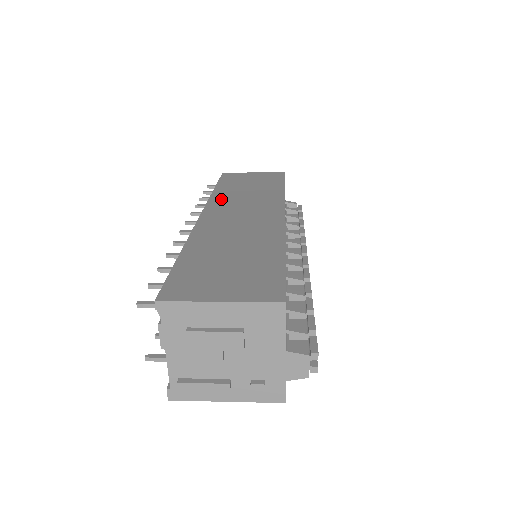
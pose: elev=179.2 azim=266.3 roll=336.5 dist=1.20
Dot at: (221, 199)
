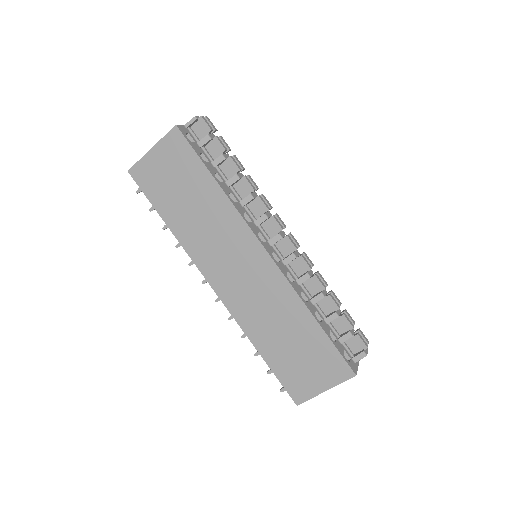
Dot at: occluded
